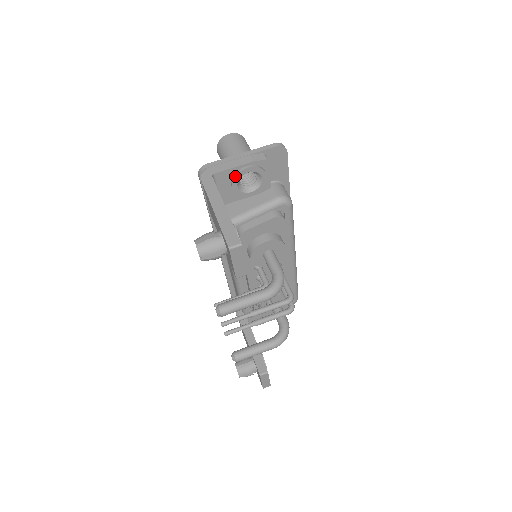
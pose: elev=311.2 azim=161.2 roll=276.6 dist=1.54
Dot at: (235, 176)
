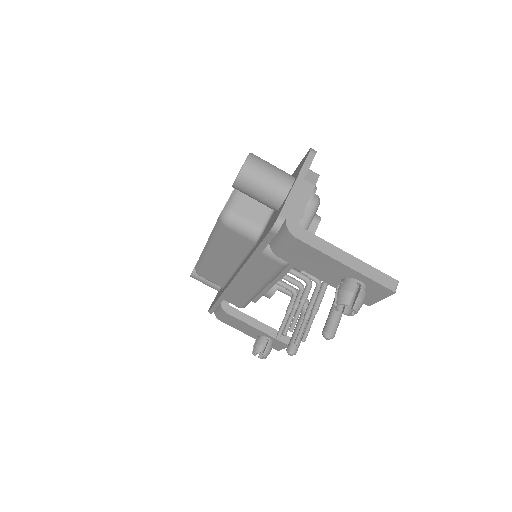
Dot at: occluded
